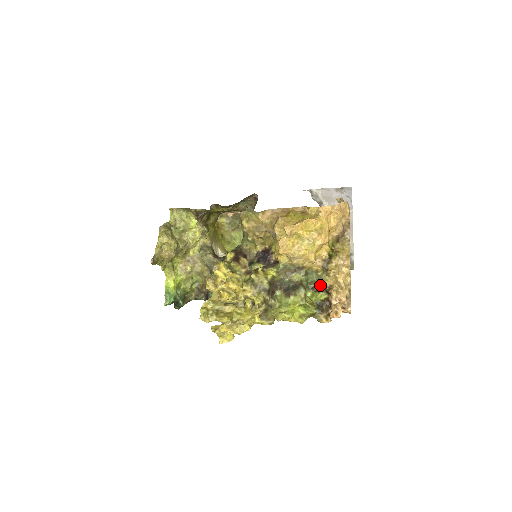
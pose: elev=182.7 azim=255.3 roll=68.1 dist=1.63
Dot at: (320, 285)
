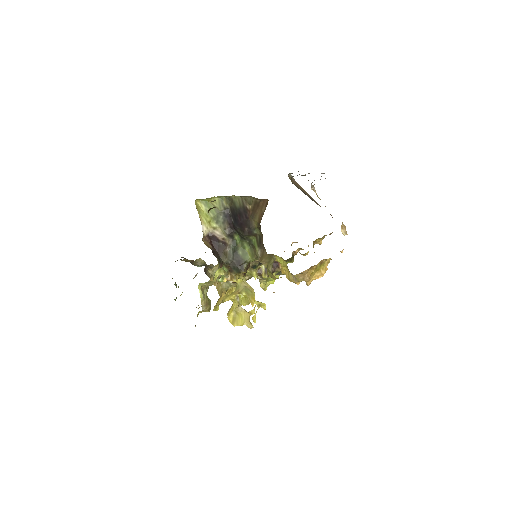
Dot at: (292, 257)
